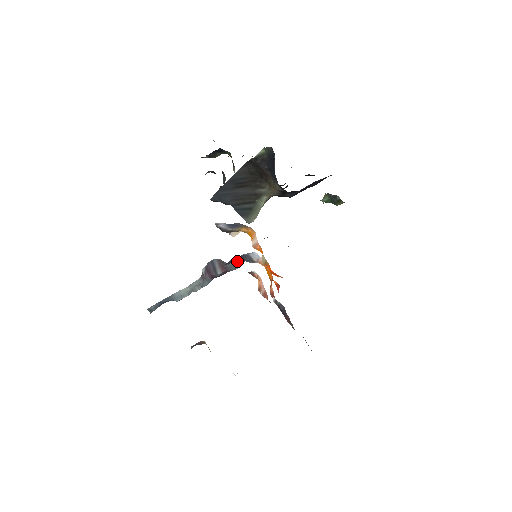
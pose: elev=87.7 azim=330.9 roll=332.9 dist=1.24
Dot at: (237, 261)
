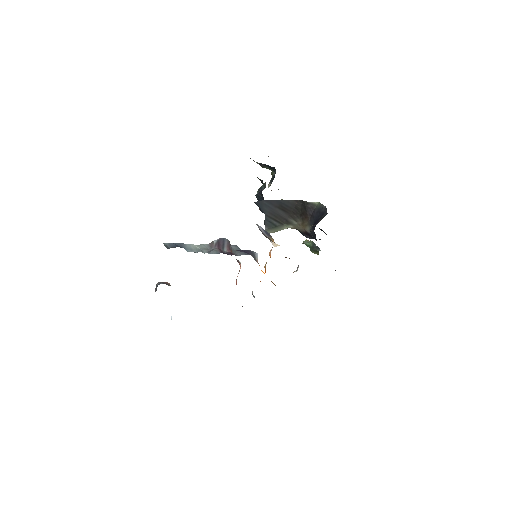
Dot at: (238, 249)
